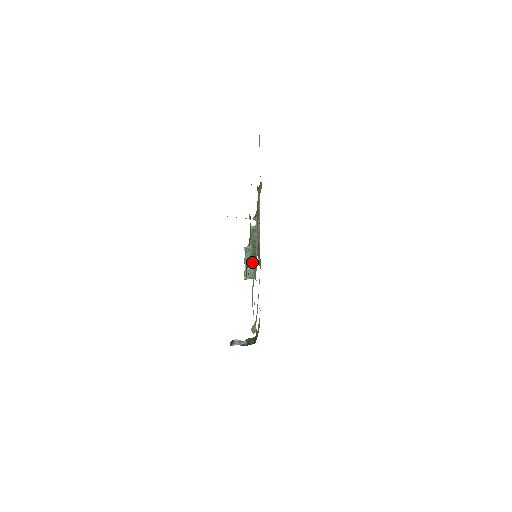
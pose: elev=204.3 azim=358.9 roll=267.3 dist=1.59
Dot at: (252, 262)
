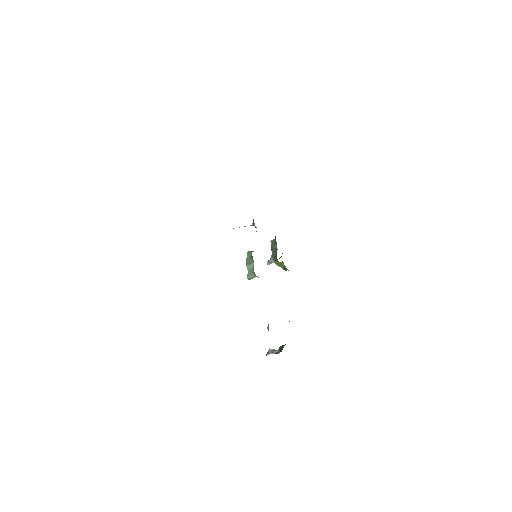
Dot at: (252, 262)
